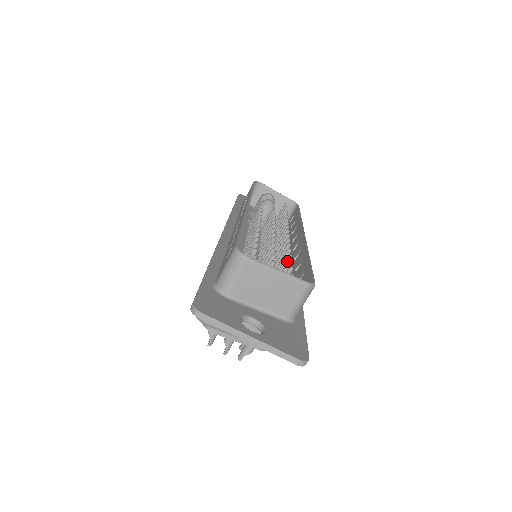
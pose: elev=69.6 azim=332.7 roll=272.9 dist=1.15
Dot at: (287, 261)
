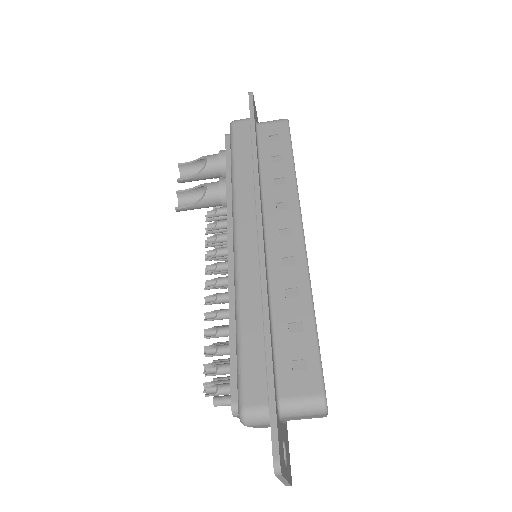
Dot at: occluded
